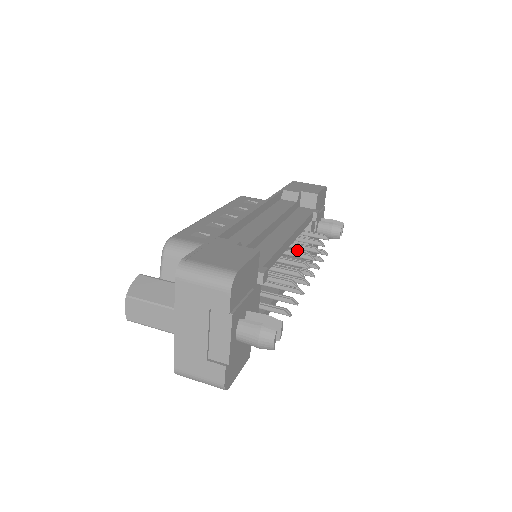
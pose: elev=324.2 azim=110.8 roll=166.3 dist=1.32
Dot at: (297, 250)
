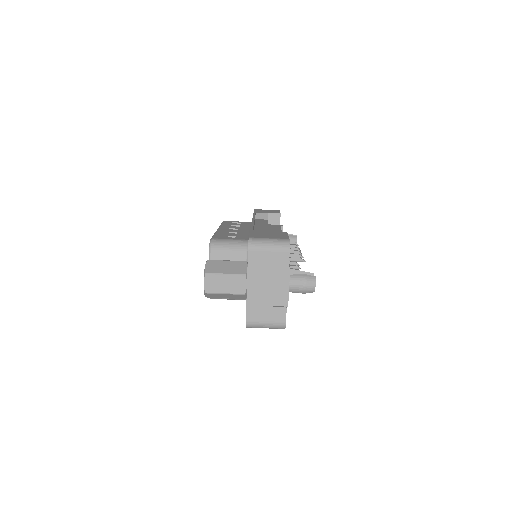
Dot at: occluded
